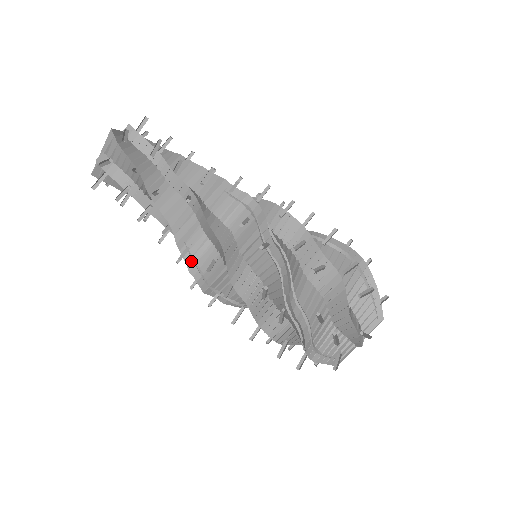
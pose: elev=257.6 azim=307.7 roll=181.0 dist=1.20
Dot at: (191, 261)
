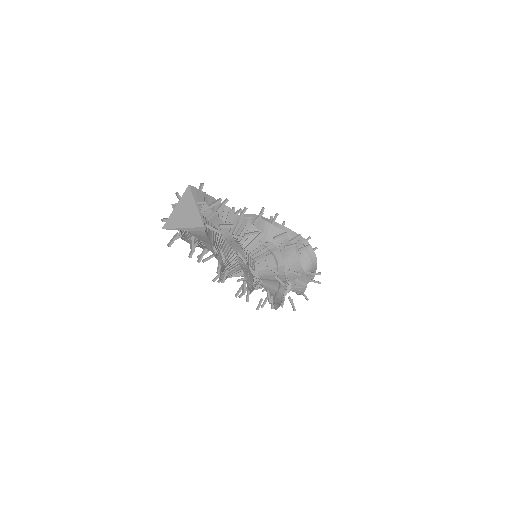
Dot at: occluded
